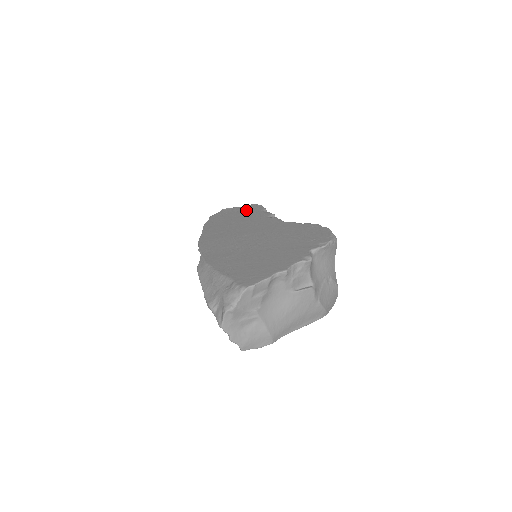
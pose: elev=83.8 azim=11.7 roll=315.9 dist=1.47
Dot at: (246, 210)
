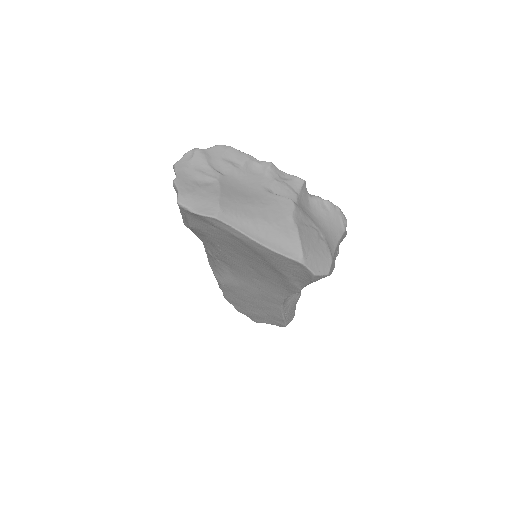
Dot at: occluded
